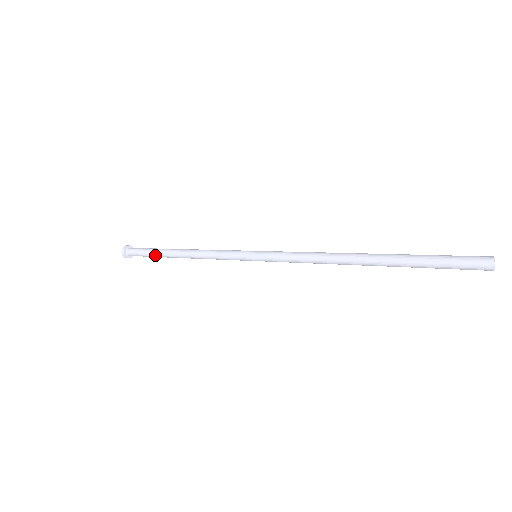
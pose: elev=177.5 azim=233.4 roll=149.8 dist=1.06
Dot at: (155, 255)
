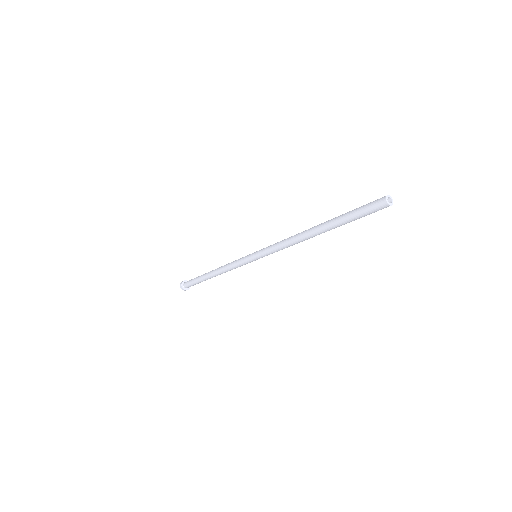
Dot at: (200, 281)
